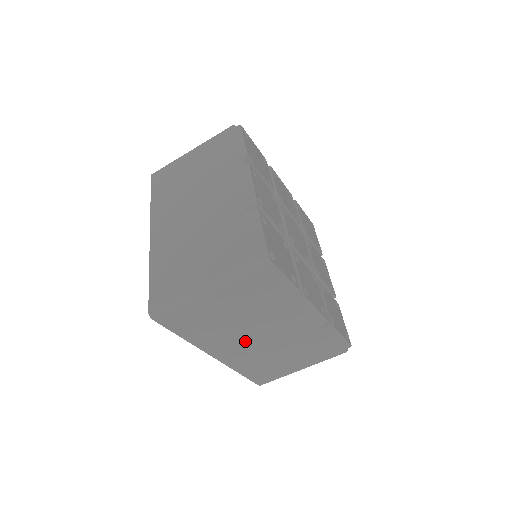
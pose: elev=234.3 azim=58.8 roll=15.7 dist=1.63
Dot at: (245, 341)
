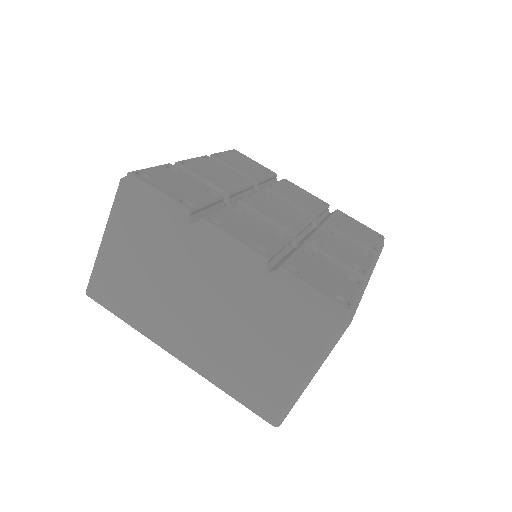
Dot at: (188, 318)
